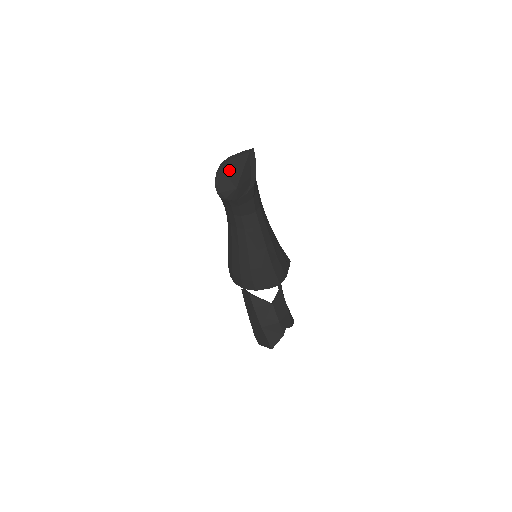
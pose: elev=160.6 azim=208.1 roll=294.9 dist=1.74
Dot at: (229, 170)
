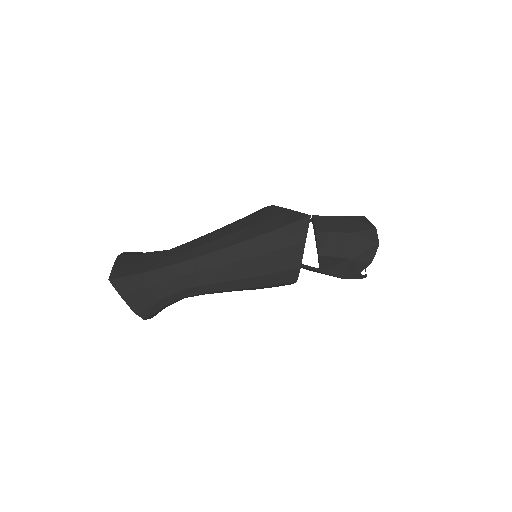
Dot at: occluded
